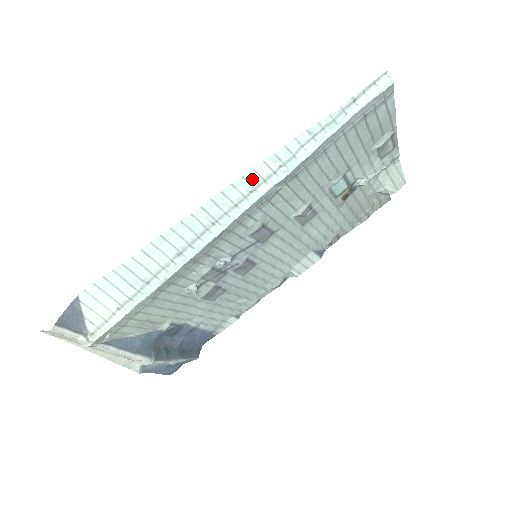
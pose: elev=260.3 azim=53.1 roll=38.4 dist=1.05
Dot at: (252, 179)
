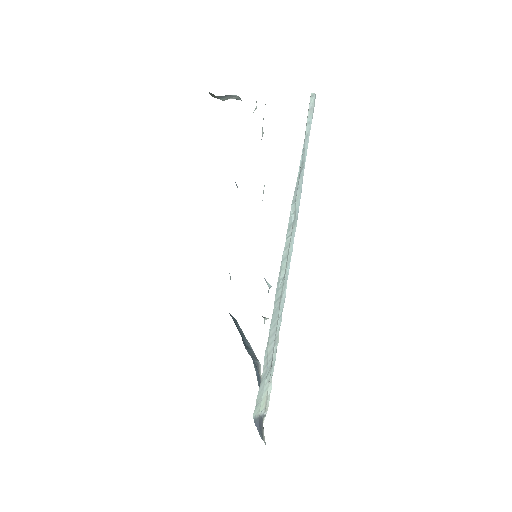
Dot at: (286, 254)
